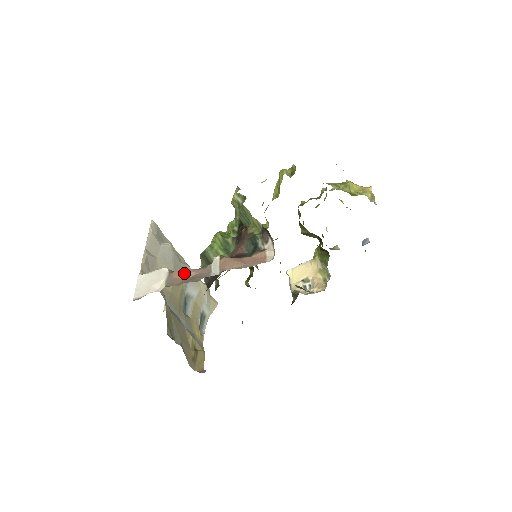
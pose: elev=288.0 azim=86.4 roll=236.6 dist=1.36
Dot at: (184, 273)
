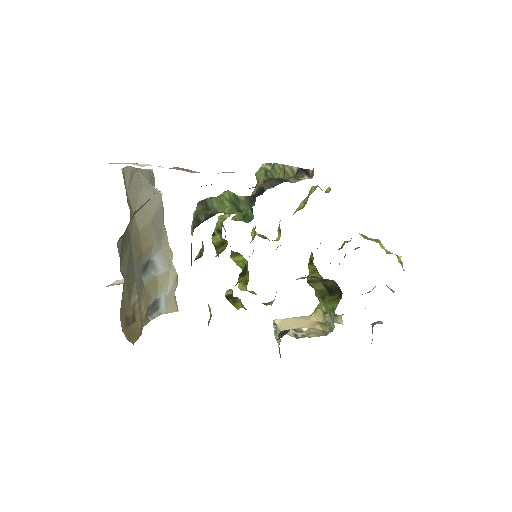
Dot at: (184, 169)
